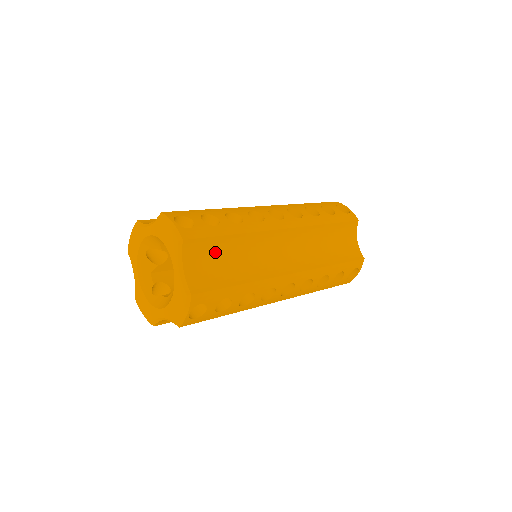
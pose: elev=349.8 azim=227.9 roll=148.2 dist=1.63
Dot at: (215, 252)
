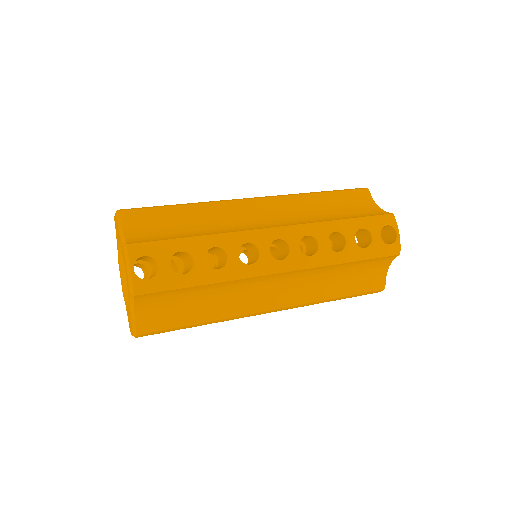
Dot at: (164, 221)
